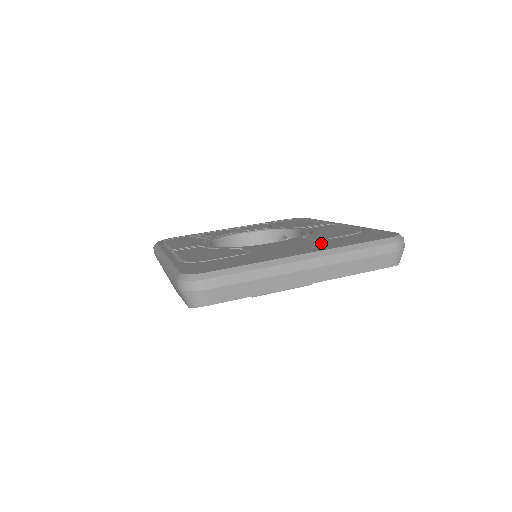
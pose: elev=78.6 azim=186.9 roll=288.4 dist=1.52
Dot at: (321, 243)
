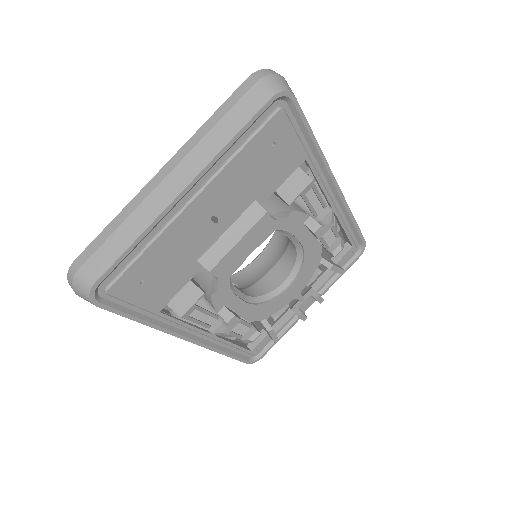
Dot at: occluded
